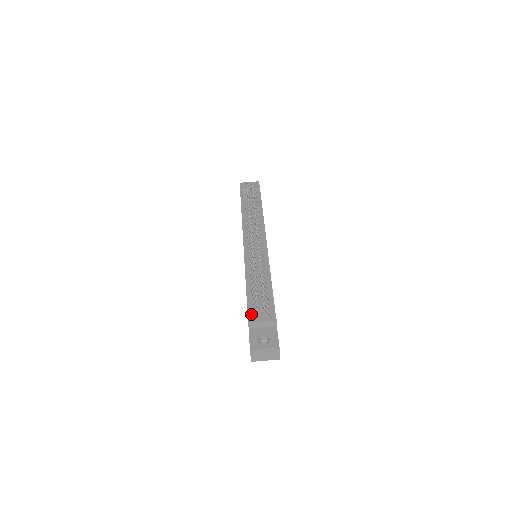
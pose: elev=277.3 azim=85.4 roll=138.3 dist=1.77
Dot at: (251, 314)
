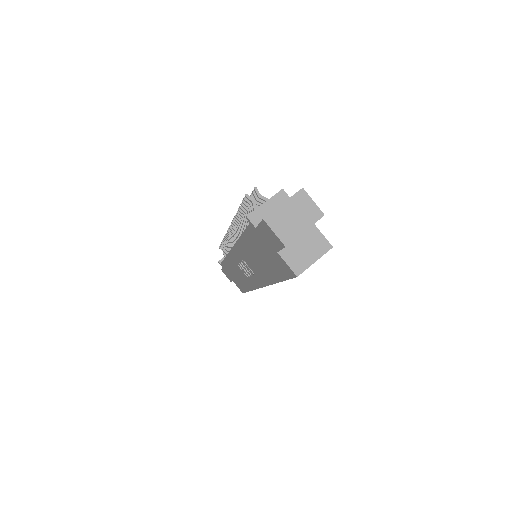
Dot at: occluded
